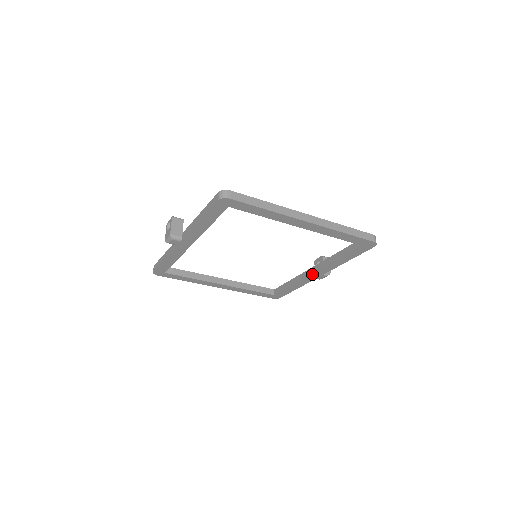
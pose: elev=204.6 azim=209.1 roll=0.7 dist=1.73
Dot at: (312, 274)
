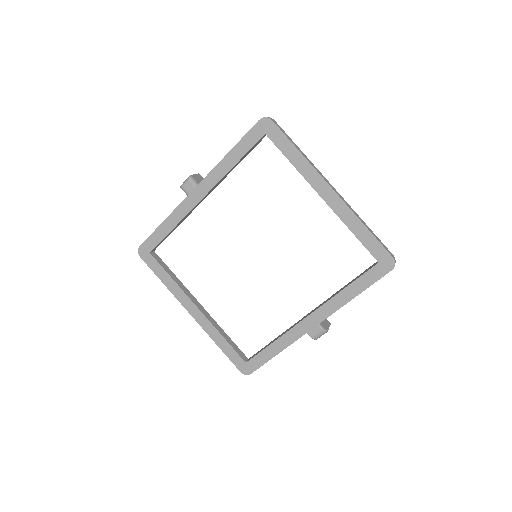
Dot at: (306, 318)
